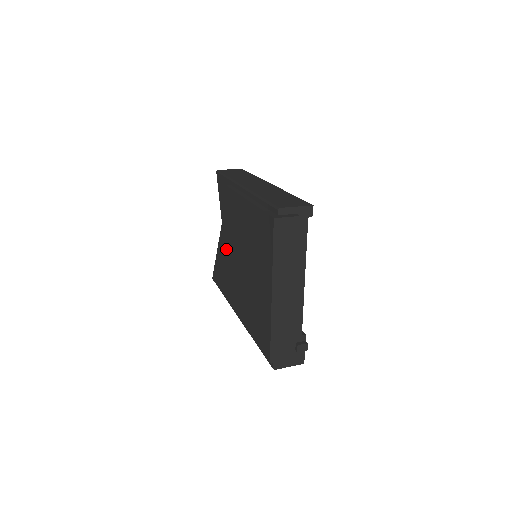
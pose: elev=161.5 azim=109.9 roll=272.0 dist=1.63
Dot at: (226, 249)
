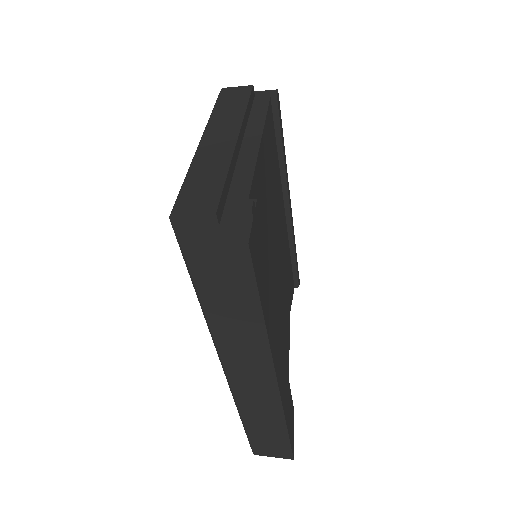
Dot at: occluded
